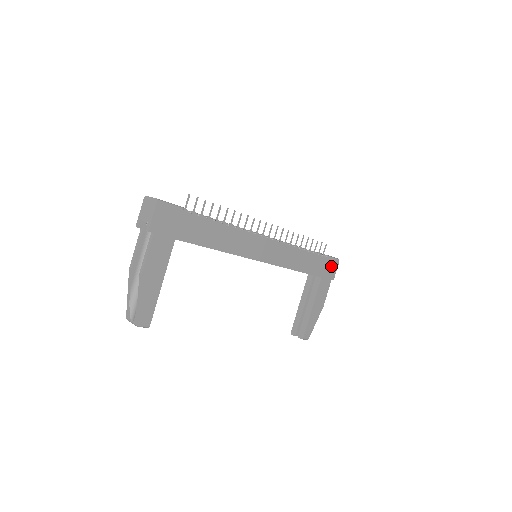
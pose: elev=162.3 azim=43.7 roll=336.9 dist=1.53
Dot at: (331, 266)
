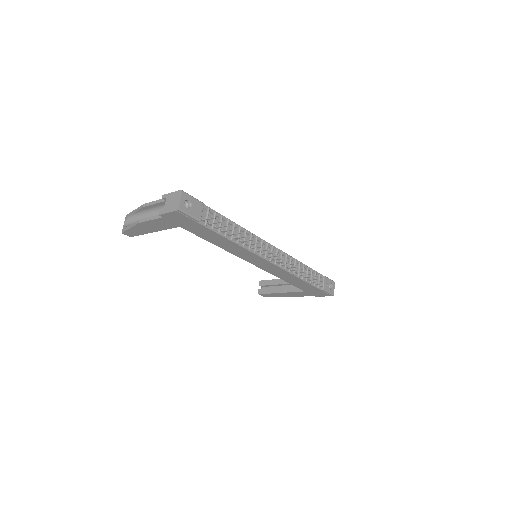
Dot at: (321, 293)
